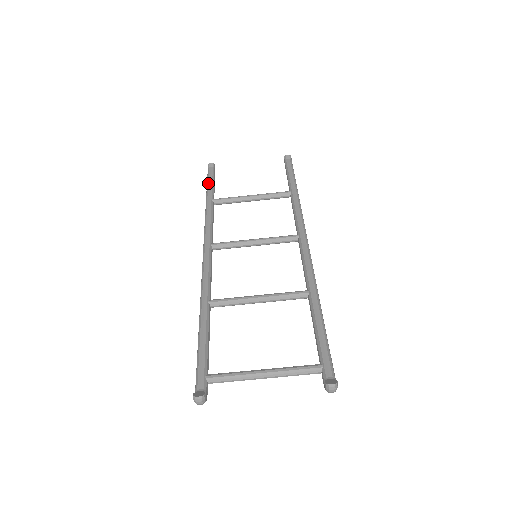
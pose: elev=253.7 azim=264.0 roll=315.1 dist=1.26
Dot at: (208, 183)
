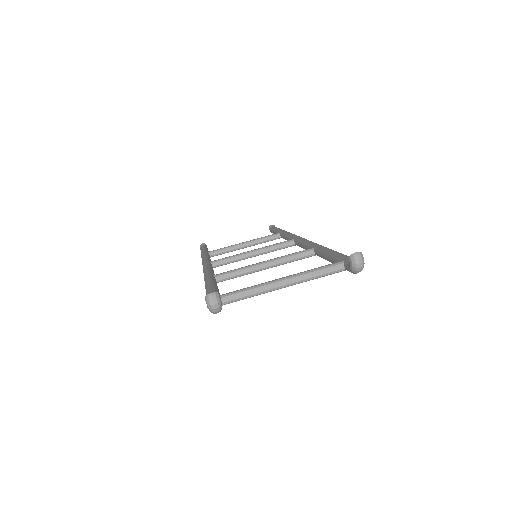
Dot at: (202, 249)
